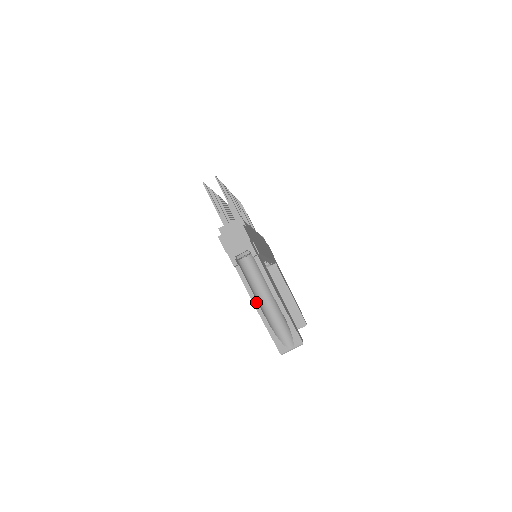
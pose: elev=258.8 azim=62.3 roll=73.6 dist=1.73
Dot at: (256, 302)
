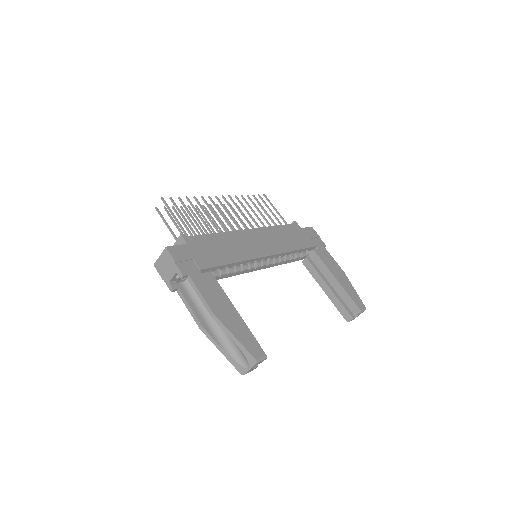
Dot at: (200, 324)
